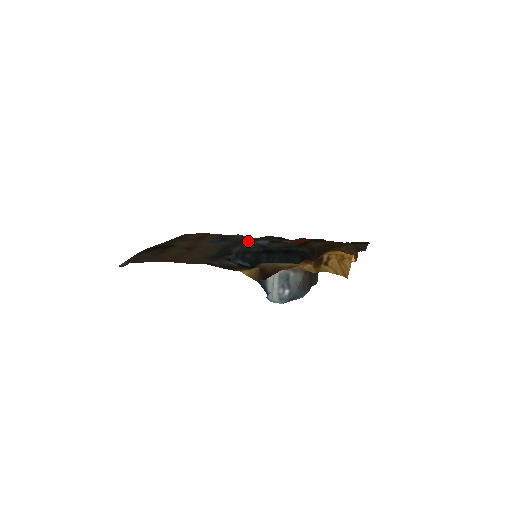
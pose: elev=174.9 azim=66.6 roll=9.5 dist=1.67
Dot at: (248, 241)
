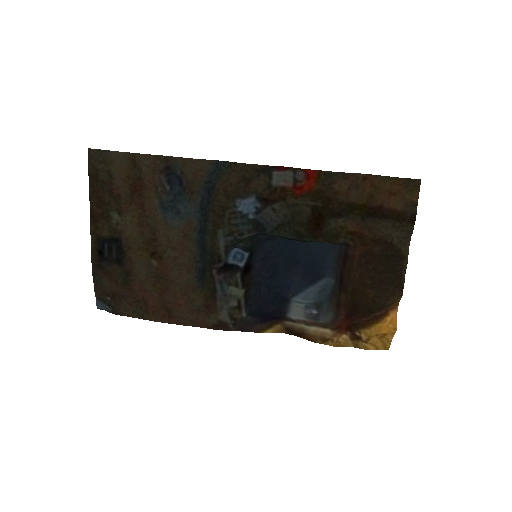
Dot at: (223, 202)
